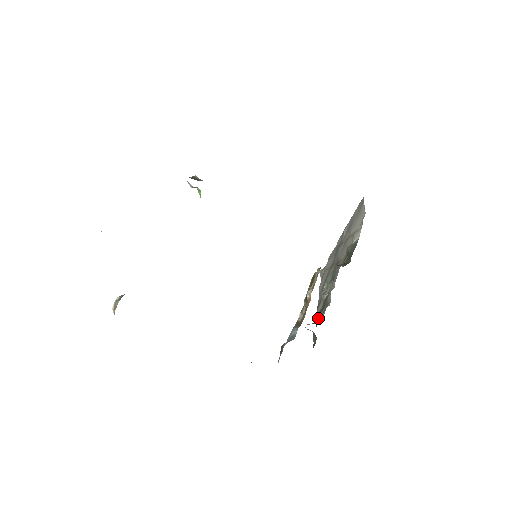
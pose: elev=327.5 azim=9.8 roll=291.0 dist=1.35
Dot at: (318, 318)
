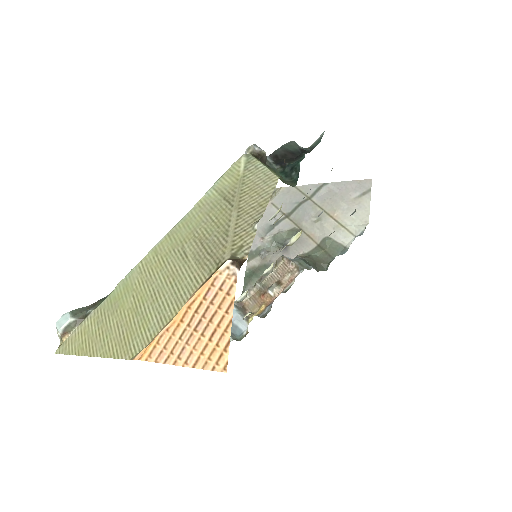
Dot at: (251, 282)
